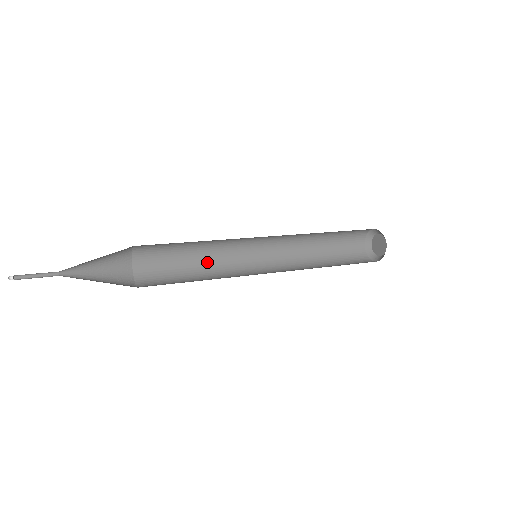
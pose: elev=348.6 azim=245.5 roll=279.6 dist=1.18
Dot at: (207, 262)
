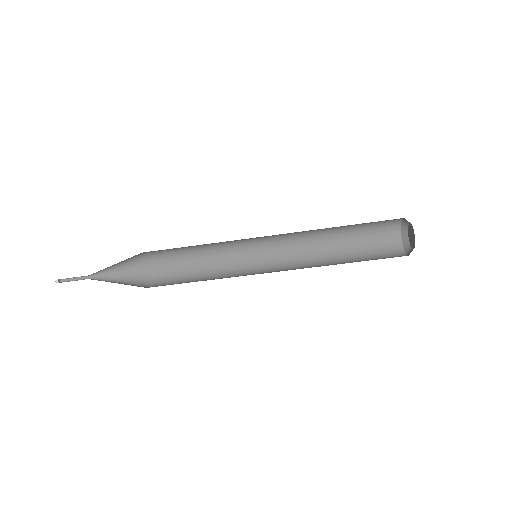
Dot at: (214, 279)
